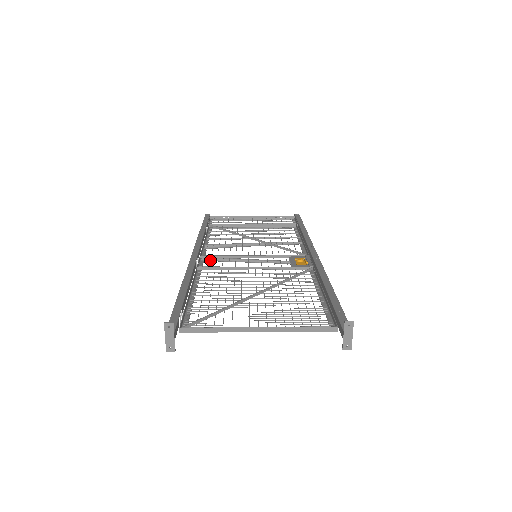
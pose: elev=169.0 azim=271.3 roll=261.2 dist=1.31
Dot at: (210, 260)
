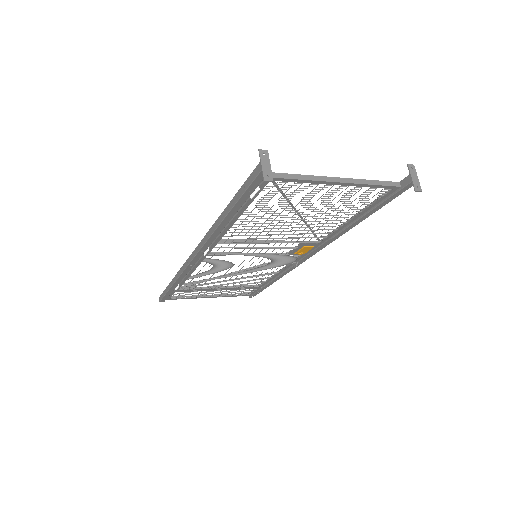
Dot at: (215, 253)
